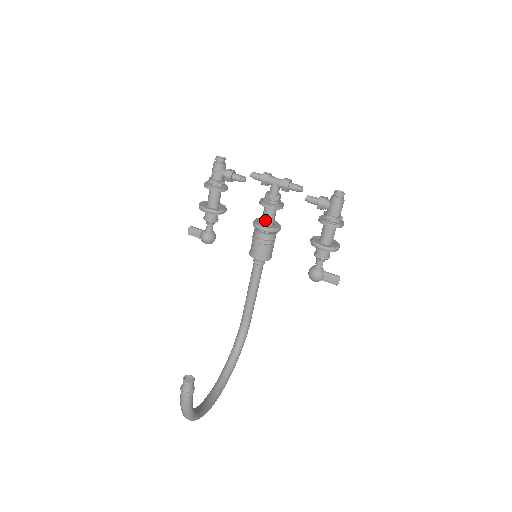
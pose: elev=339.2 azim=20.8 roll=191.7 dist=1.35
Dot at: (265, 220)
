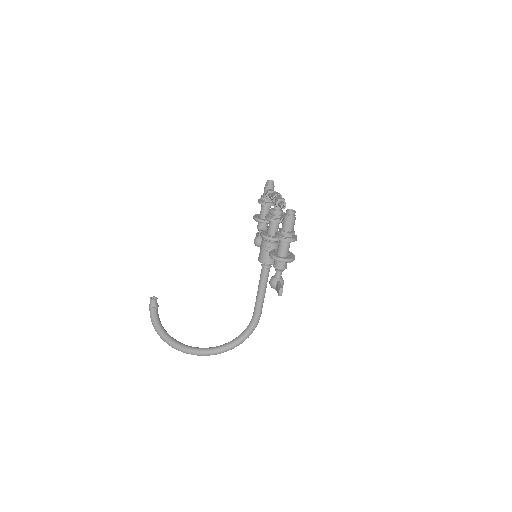
Dot at: (268, 229)
